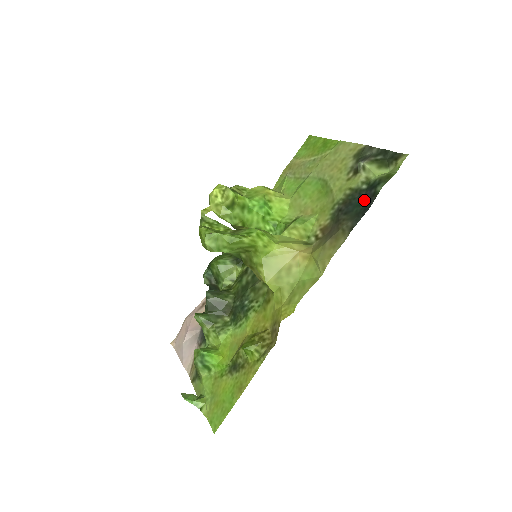
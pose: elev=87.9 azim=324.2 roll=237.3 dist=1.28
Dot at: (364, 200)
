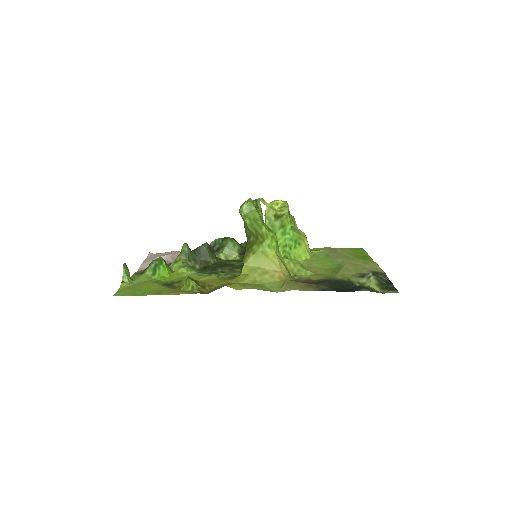
Dot at: (348, 288)
